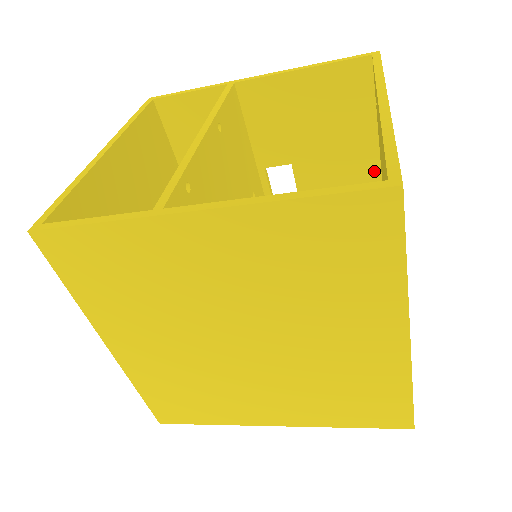
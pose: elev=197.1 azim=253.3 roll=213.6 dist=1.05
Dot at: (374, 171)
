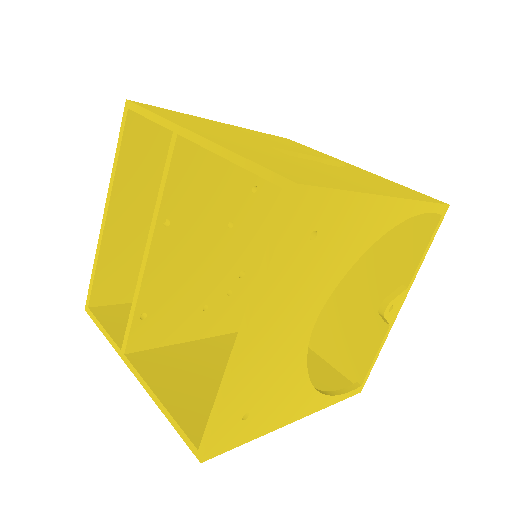
Dot at: occluded
